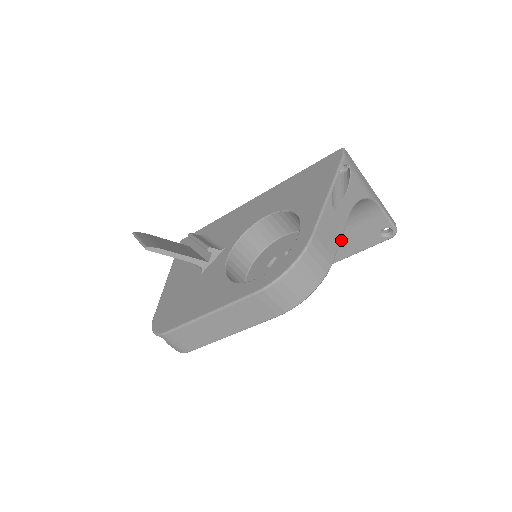
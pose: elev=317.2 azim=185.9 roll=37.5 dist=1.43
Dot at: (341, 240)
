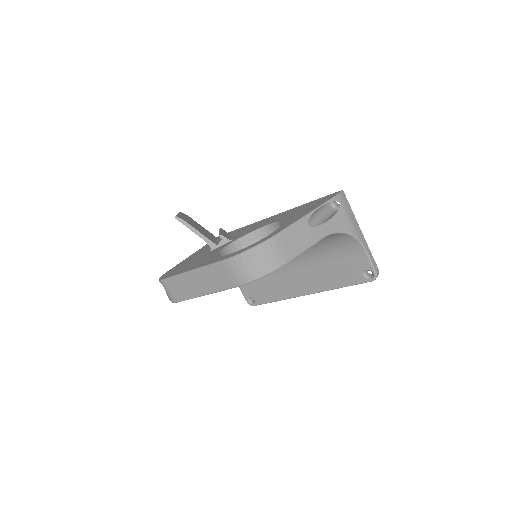
Dot at: (331, 271)
